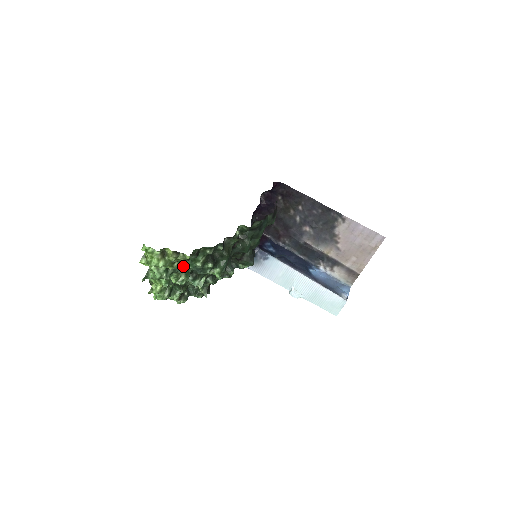
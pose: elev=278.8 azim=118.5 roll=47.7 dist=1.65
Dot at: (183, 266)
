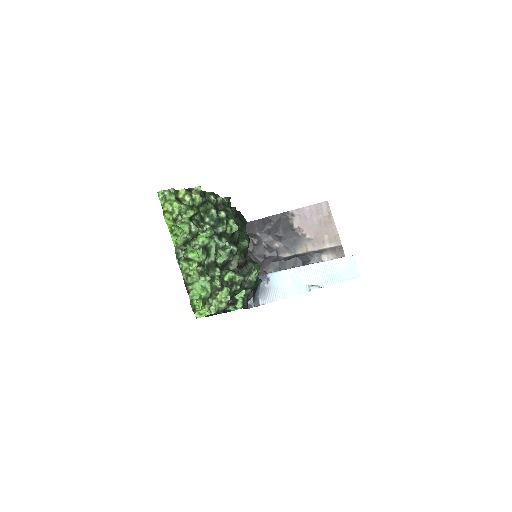
Dot at: (202, 220)
